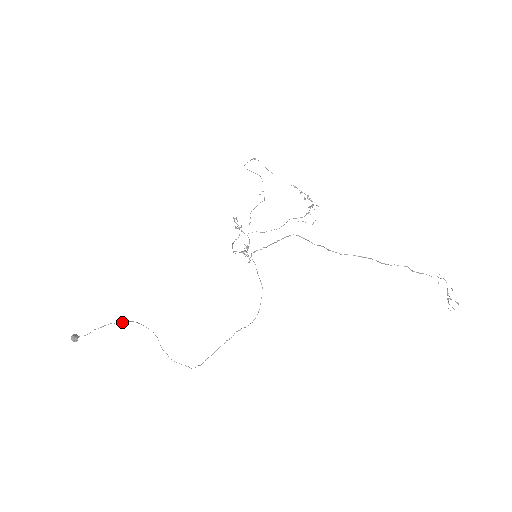
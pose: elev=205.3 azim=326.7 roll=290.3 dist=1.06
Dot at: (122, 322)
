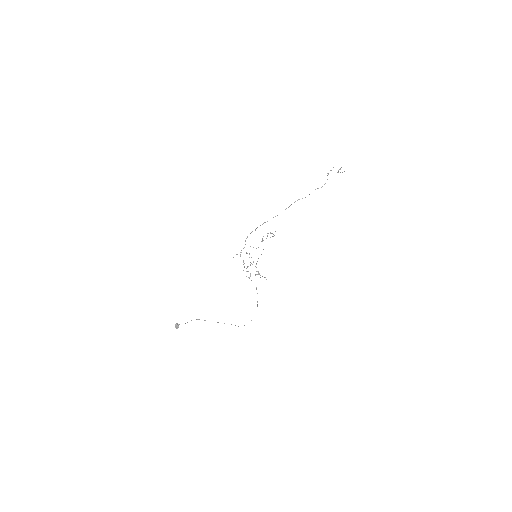
Dot at: (204, 320)
